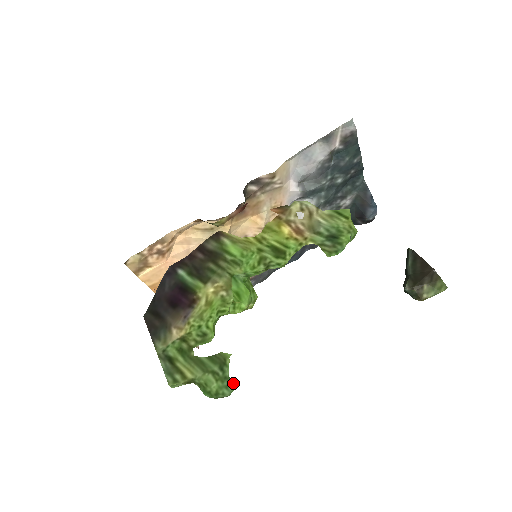
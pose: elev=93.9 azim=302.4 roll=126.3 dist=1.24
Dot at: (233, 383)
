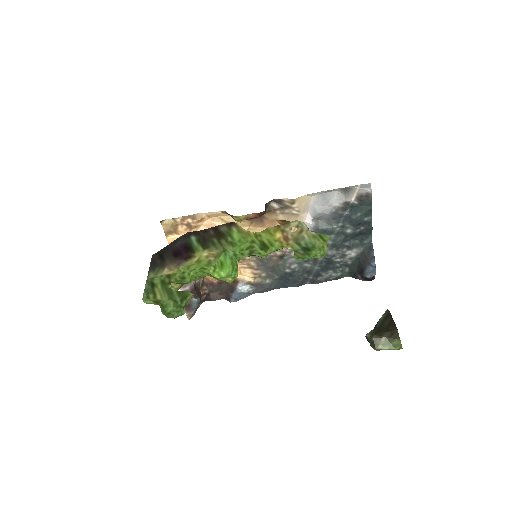
Dot at: (183, 311)
